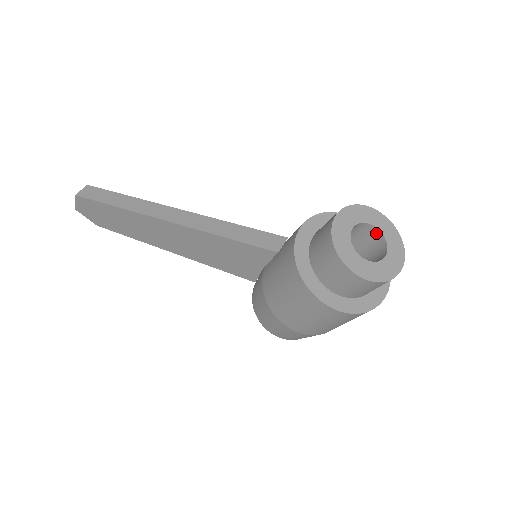
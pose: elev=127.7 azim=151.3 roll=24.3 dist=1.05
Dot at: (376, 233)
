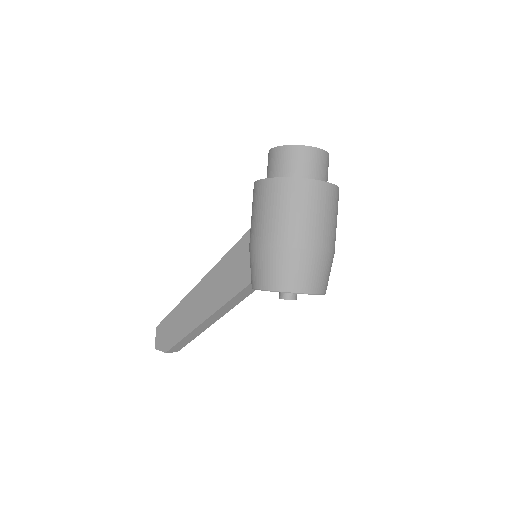
Dot at: occluded
